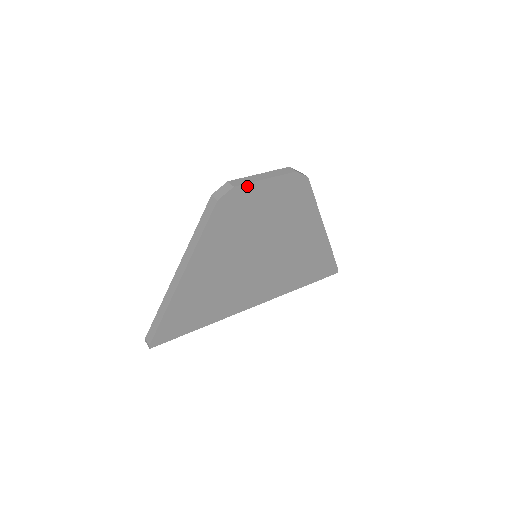
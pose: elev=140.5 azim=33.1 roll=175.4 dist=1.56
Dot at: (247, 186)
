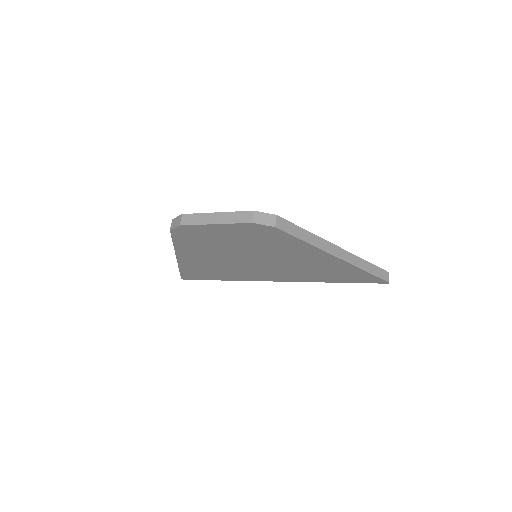
Dot at: (195, 226)
